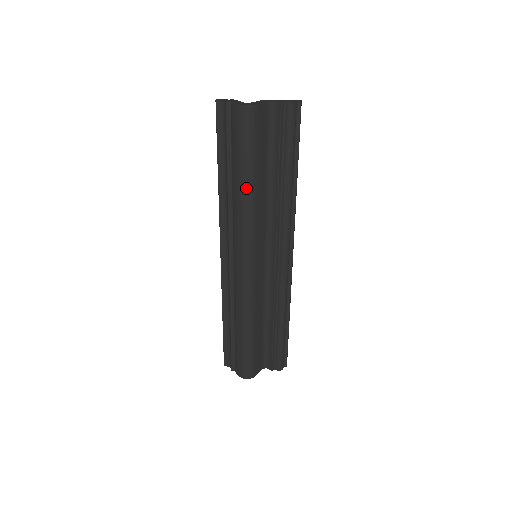
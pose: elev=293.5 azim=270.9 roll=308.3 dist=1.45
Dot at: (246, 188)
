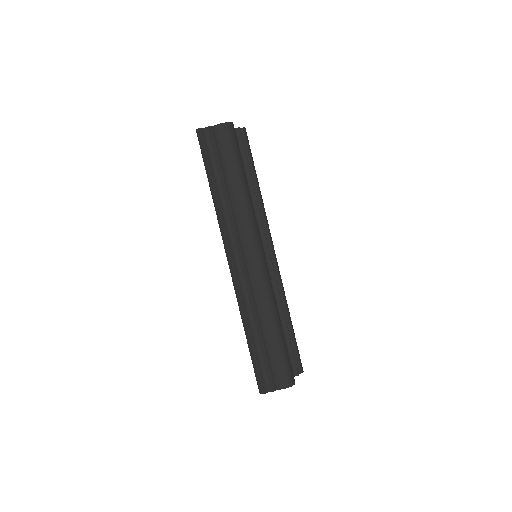
Dot at: (245, 186)
